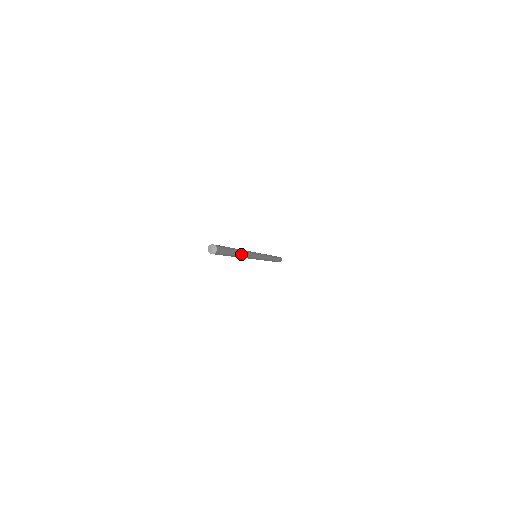
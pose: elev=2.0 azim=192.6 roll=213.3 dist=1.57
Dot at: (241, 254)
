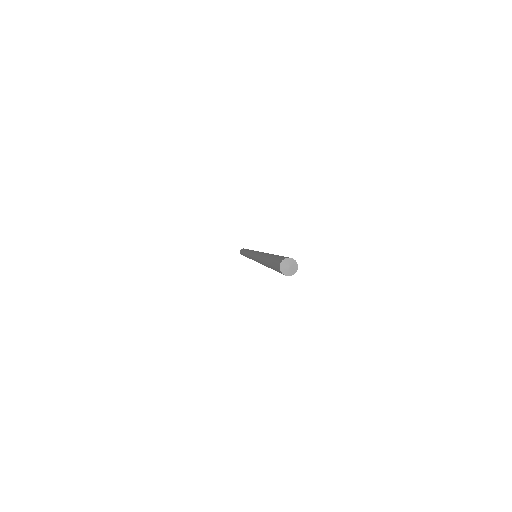
Dot at: occluded
